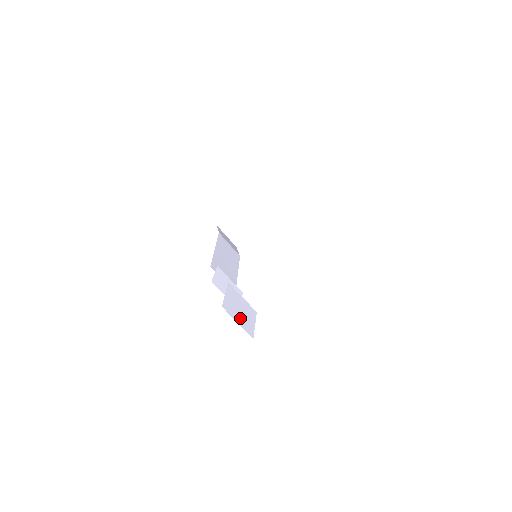
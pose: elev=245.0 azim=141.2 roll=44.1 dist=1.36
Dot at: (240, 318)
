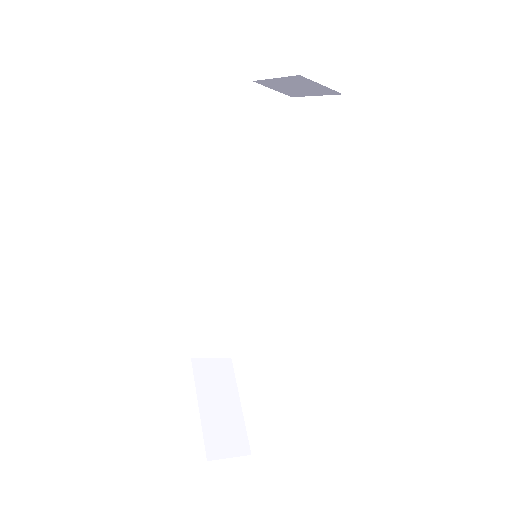
Dot at: (216, 350)
